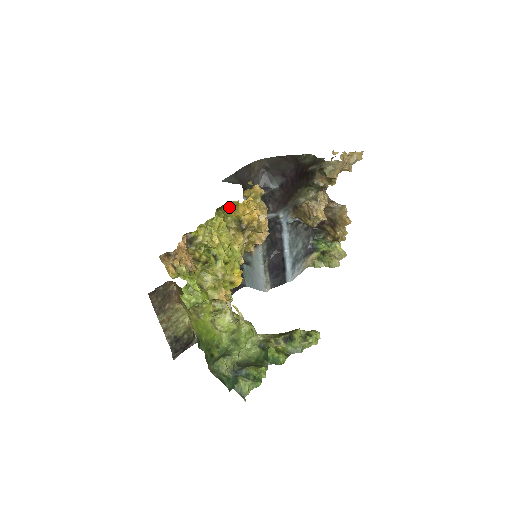
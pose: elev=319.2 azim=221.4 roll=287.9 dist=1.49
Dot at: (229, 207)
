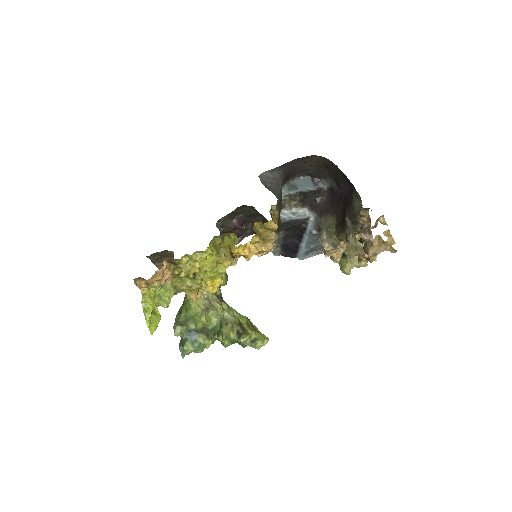
Dot at: (230, 236)
